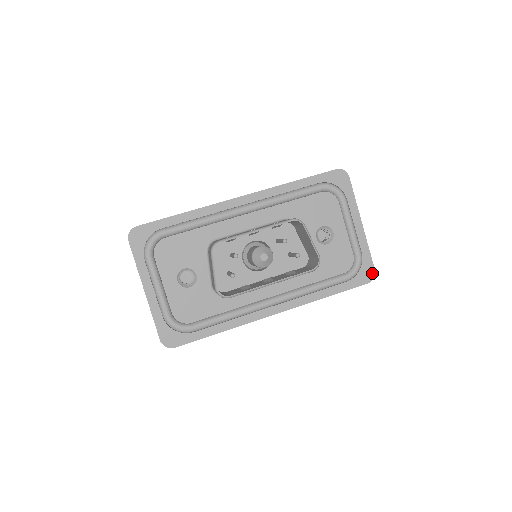
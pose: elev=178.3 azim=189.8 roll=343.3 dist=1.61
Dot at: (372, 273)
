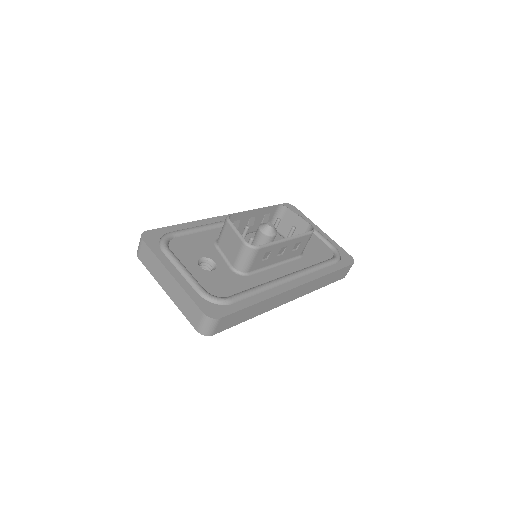
Dot at: (351, 258)
